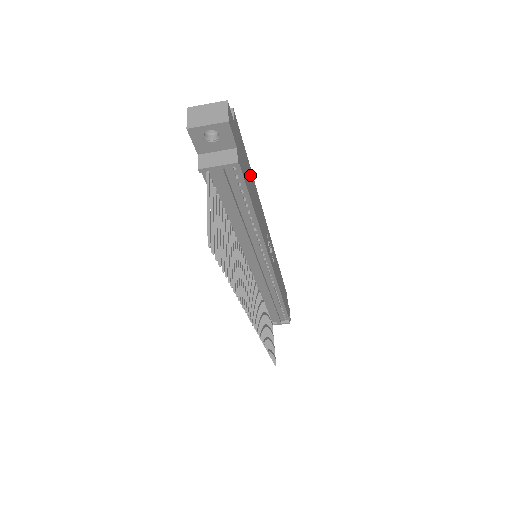
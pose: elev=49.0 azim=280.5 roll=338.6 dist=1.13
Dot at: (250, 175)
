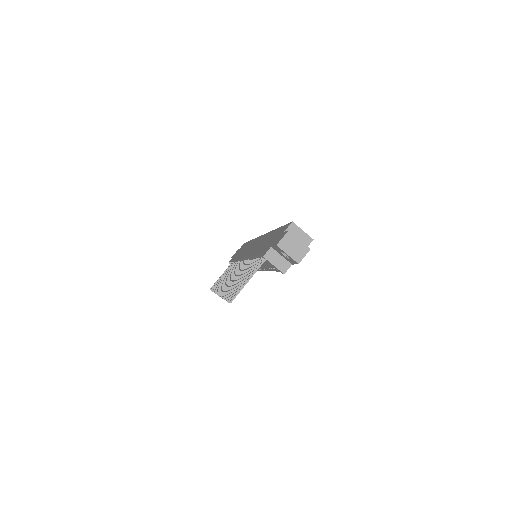
Dot at: occluded
